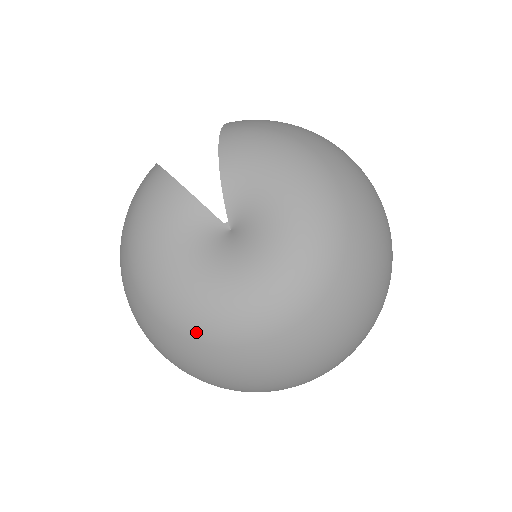
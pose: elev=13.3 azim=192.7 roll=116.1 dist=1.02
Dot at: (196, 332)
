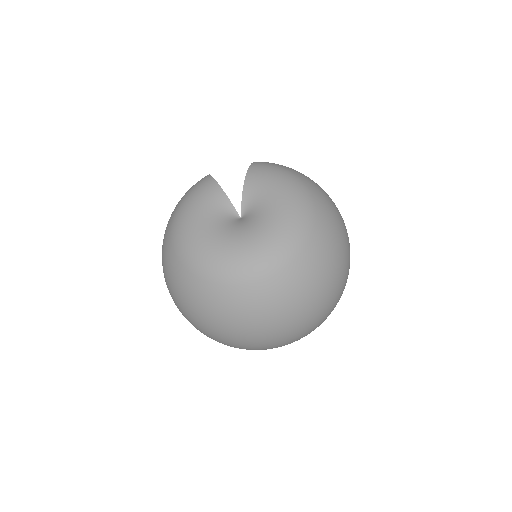
Dot at: (200, 270)
